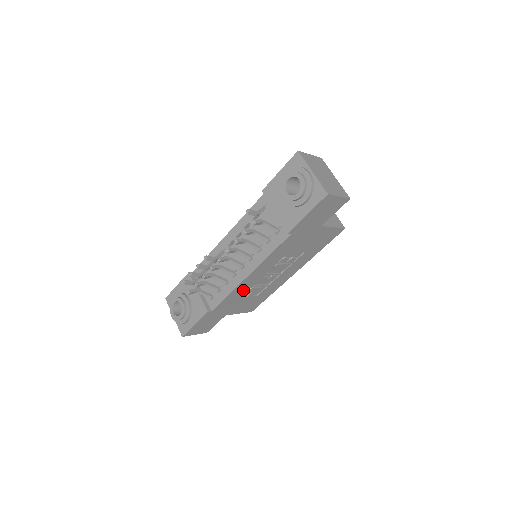
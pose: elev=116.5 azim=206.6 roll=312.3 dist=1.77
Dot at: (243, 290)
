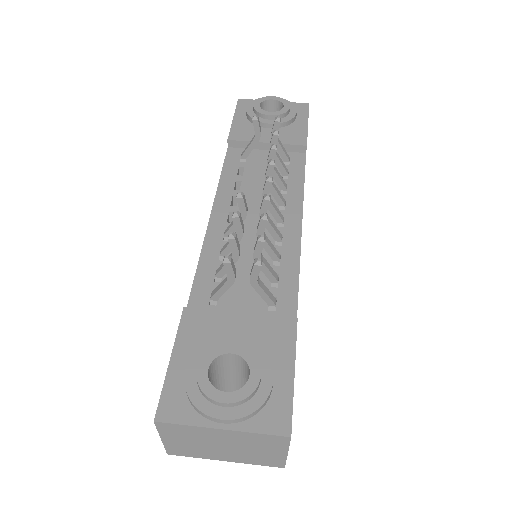
Dot at: occluded
